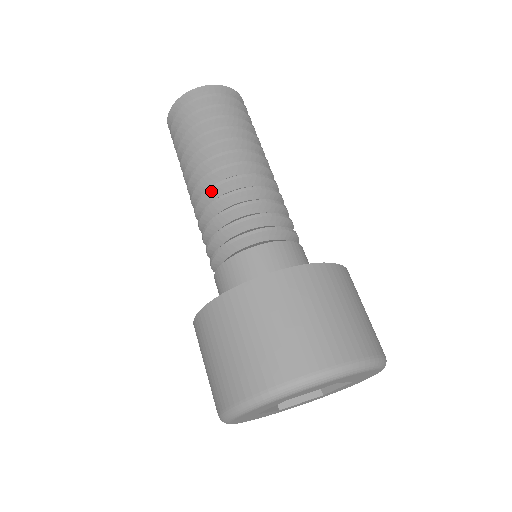
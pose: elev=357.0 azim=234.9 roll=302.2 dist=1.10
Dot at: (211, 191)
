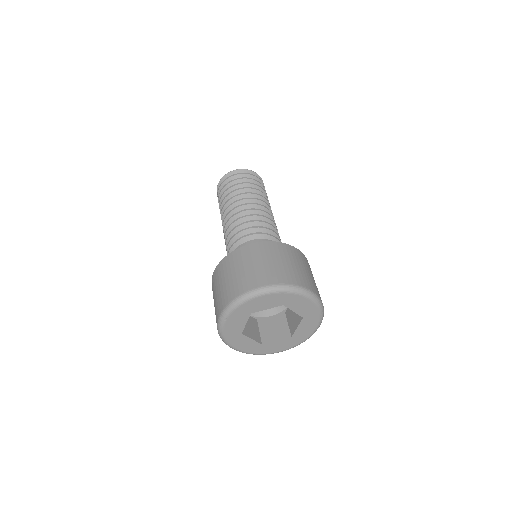
Dot at: (256, 210)
